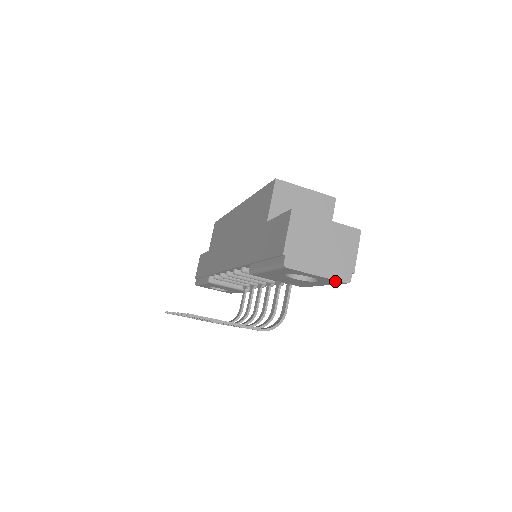
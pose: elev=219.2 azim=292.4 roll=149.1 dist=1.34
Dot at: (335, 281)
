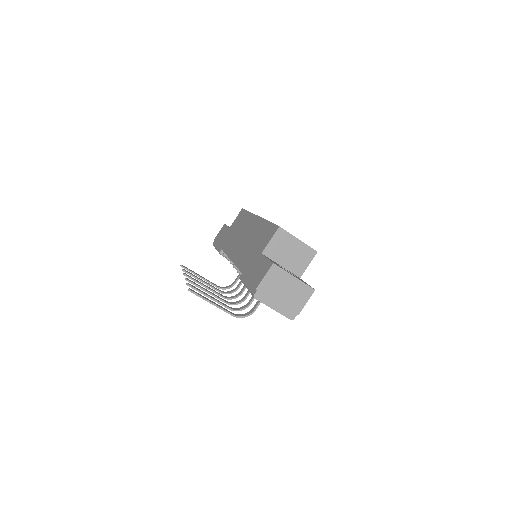
Dot at: (284, 315)
